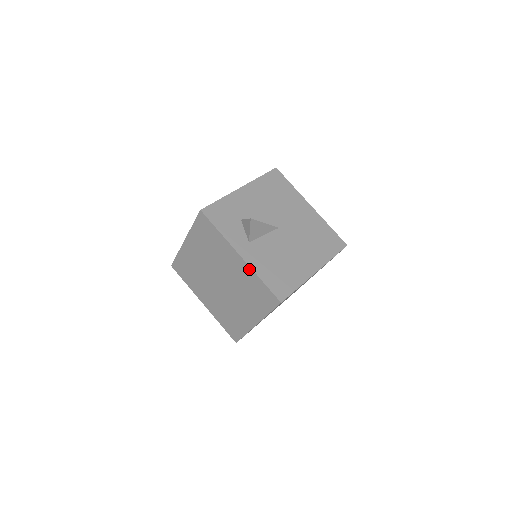
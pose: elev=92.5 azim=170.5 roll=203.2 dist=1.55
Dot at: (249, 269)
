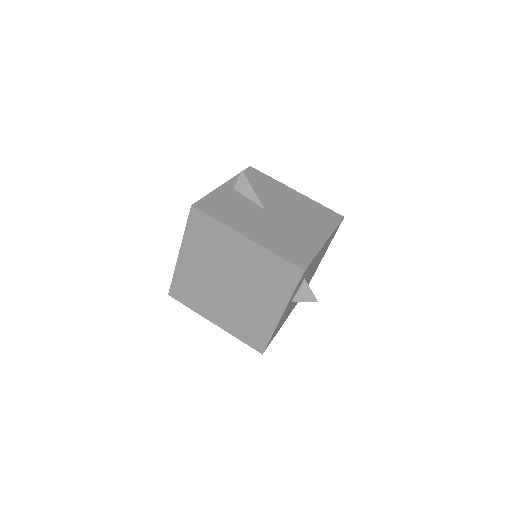
Dot at: (274, 325)
